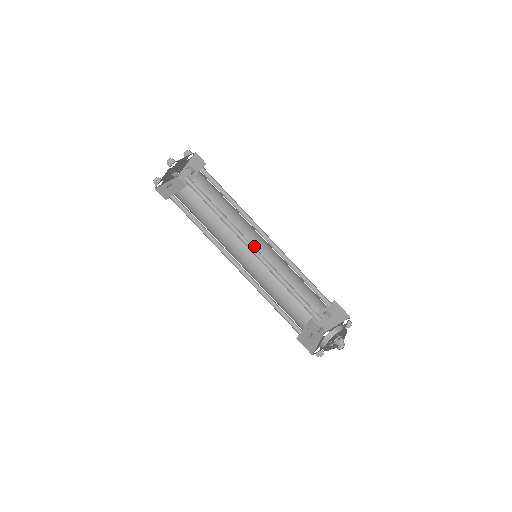
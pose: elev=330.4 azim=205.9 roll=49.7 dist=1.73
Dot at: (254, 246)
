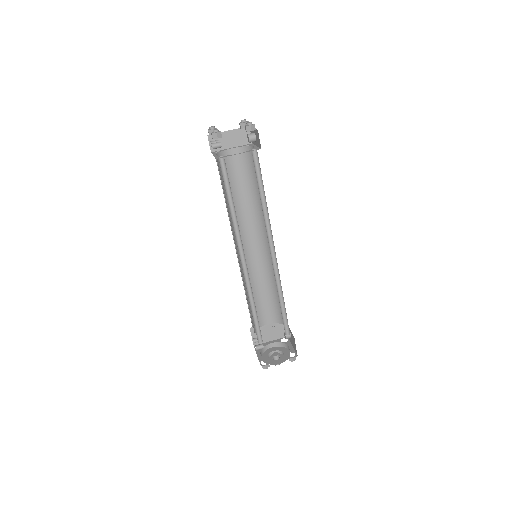
Dot at: occluded
